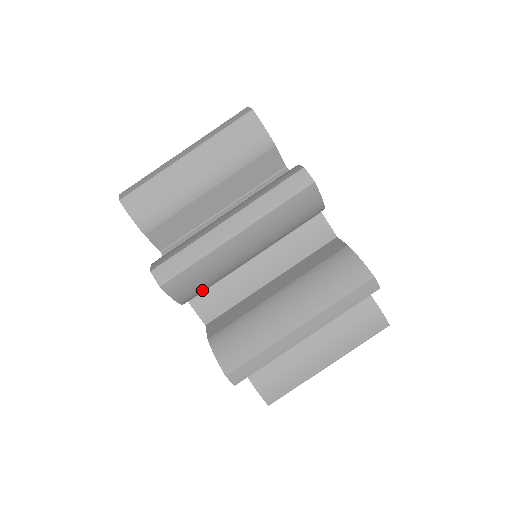
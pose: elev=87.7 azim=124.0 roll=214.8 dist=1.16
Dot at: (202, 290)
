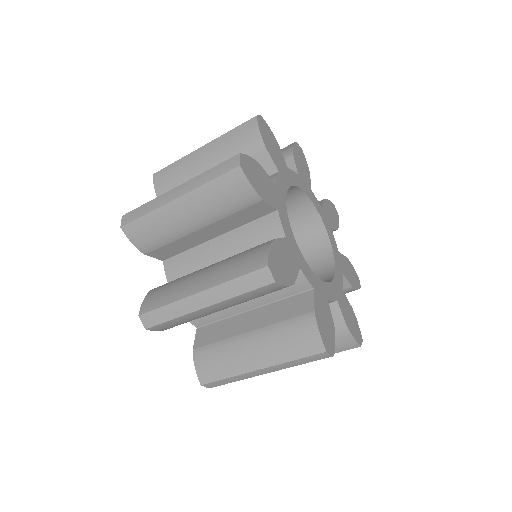
Dot at: occluded
